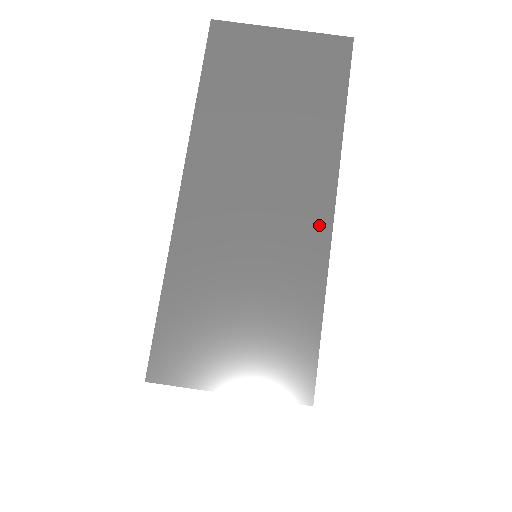
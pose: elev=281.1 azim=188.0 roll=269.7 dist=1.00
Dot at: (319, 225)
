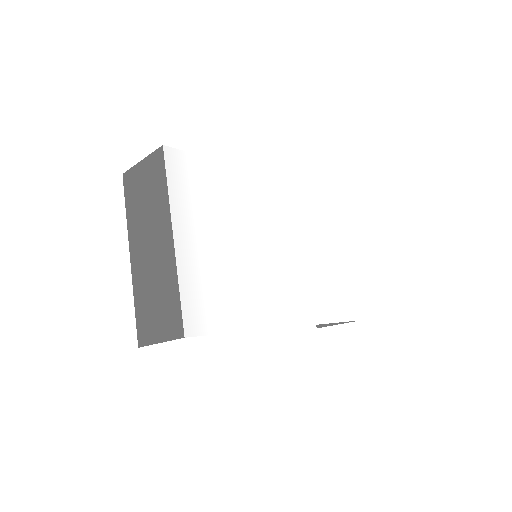
Dot at: (170, 249)
